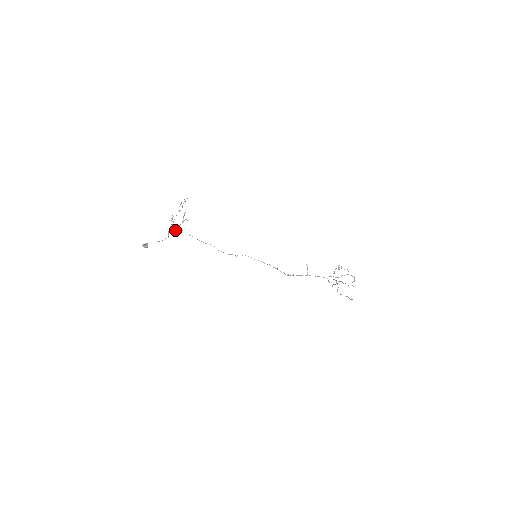
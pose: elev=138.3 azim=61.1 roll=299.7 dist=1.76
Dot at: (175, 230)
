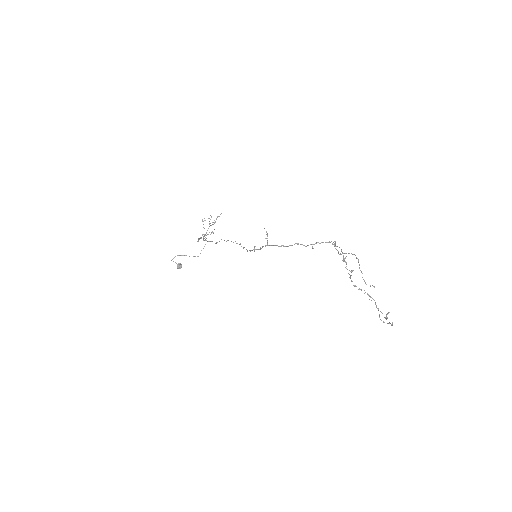
Dot at: occluded
